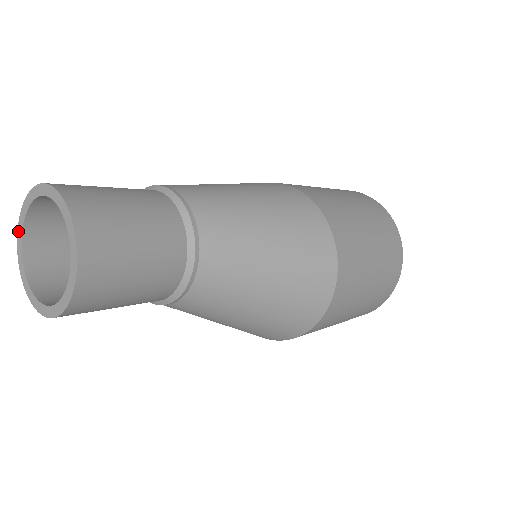
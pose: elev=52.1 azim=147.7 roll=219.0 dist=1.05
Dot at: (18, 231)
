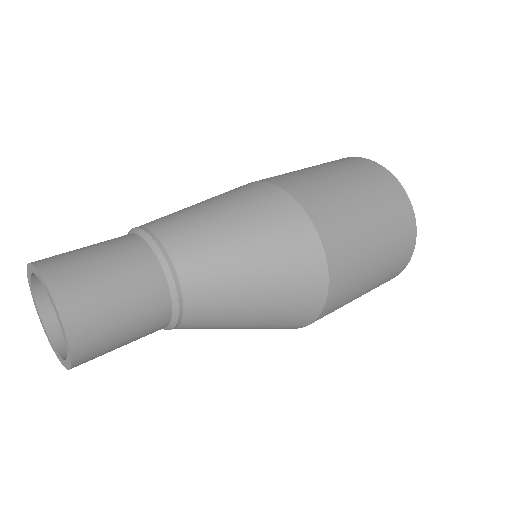
Dot at: (35, 307)
